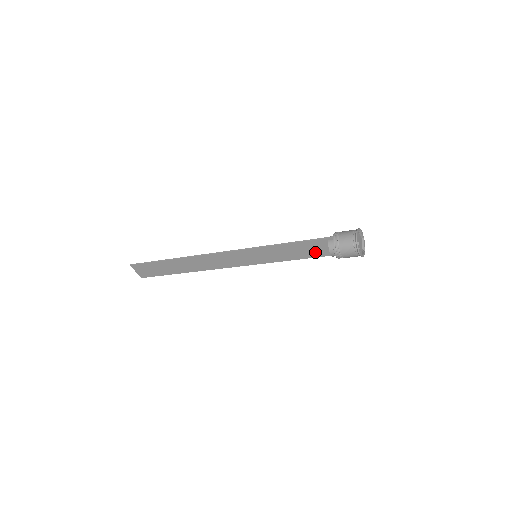
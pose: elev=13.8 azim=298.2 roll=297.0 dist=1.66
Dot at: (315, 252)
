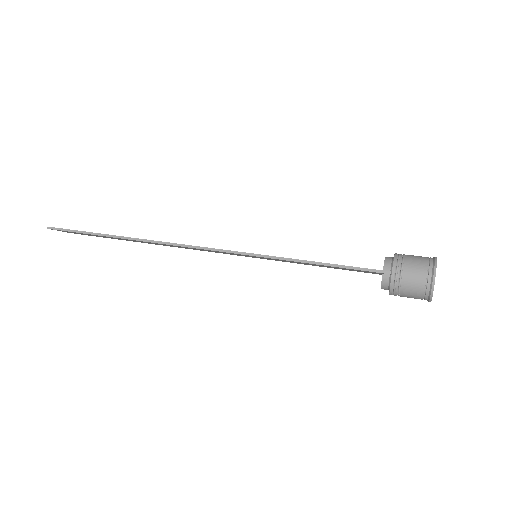
Dot at: (353, 270)
